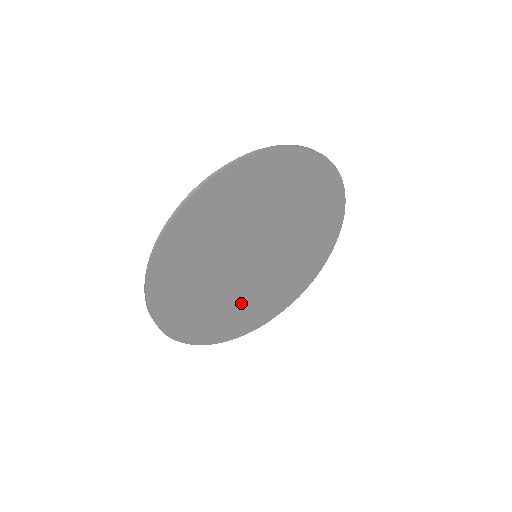
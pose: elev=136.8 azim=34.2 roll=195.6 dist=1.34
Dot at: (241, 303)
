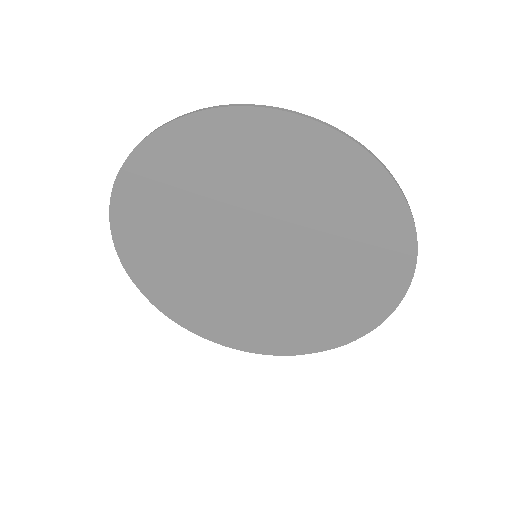
Dot at: (247, 310)
